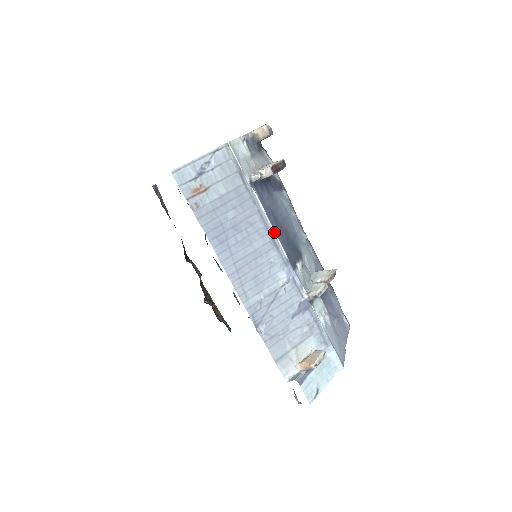
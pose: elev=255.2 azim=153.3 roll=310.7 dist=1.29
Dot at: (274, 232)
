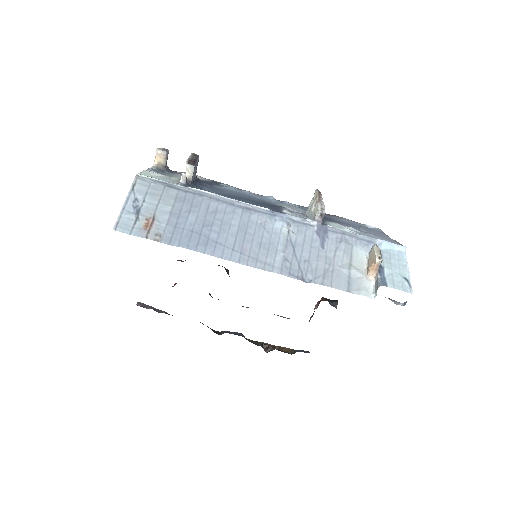
Dot at: (238, 201)
